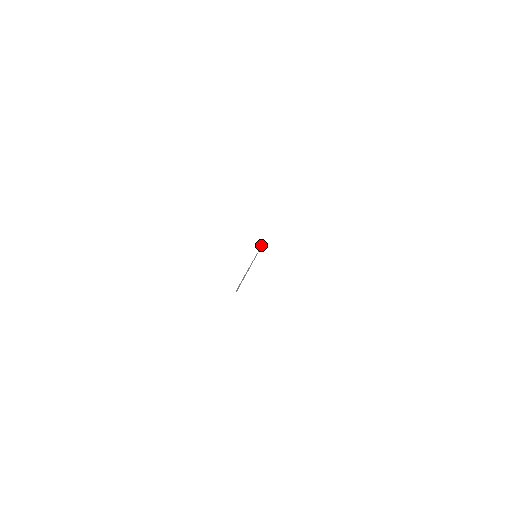
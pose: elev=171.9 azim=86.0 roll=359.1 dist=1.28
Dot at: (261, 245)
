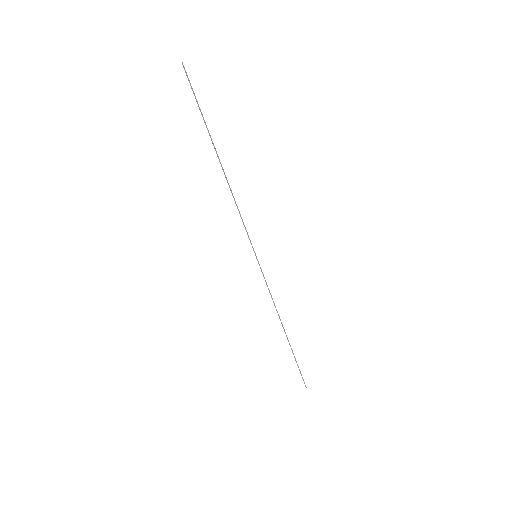
Dot at: (287, 337)
